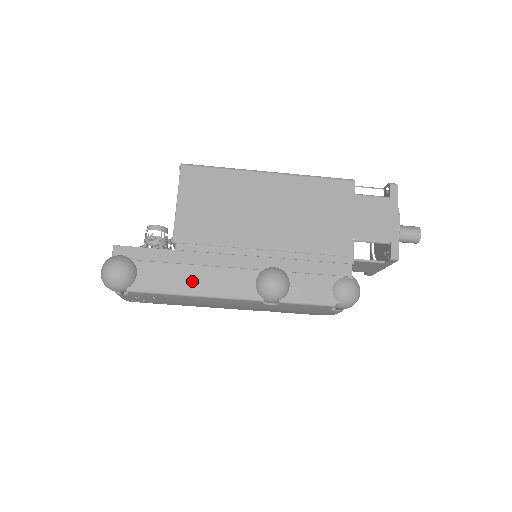
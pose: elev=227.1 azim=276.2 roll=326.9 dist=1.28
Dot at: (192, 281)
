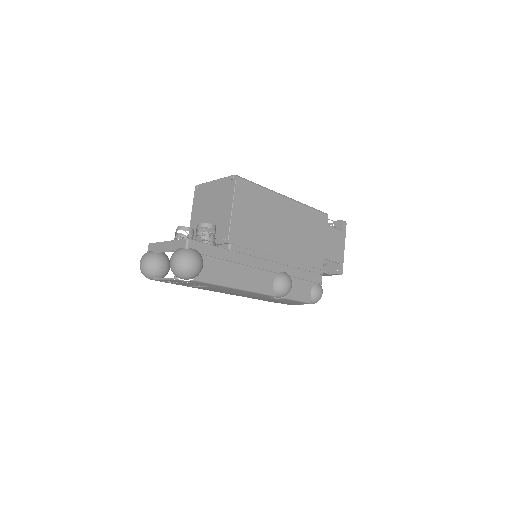
Dot at: (237, 277)
